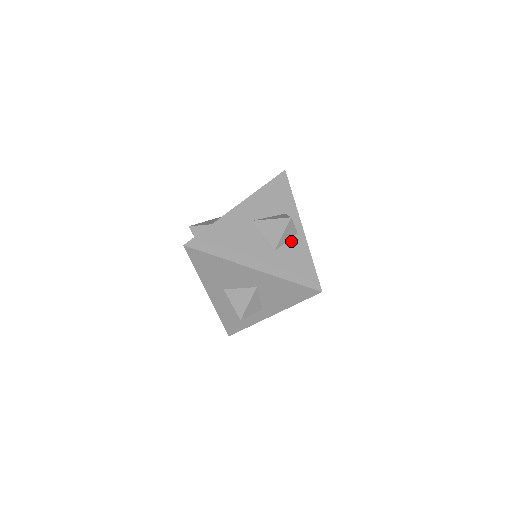
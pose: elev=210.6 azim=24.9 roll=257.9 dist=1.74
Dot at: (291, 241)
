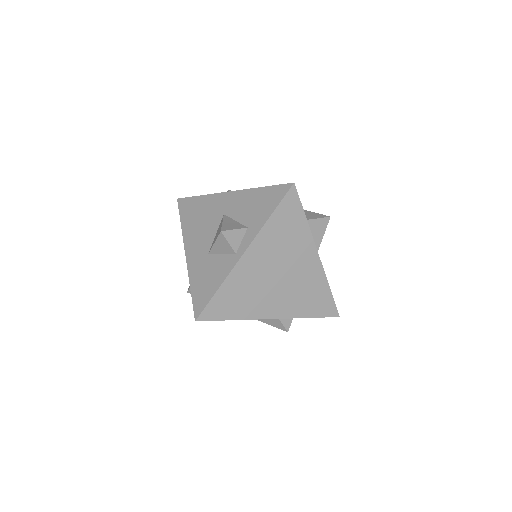
Dot at: (225, 256)
